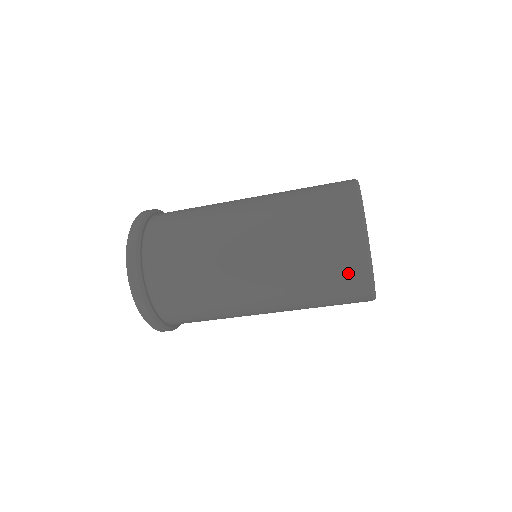
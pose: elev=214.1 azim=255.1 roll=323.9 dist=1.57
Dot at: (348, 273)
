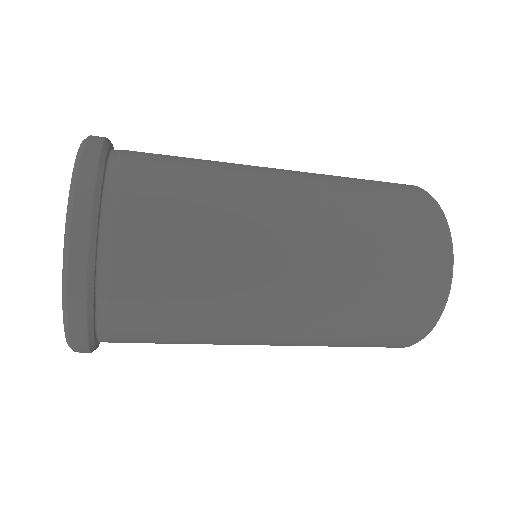
Dot at: occluded
